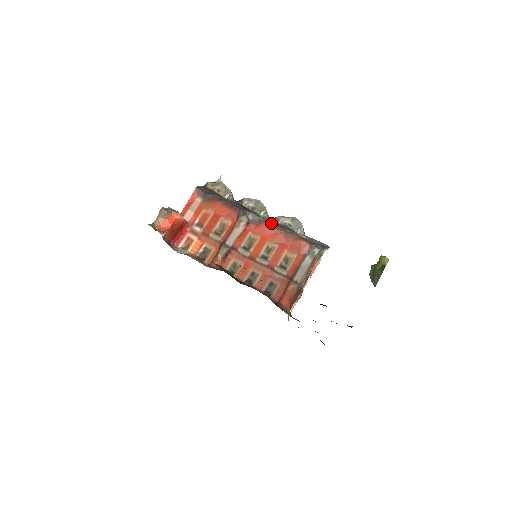
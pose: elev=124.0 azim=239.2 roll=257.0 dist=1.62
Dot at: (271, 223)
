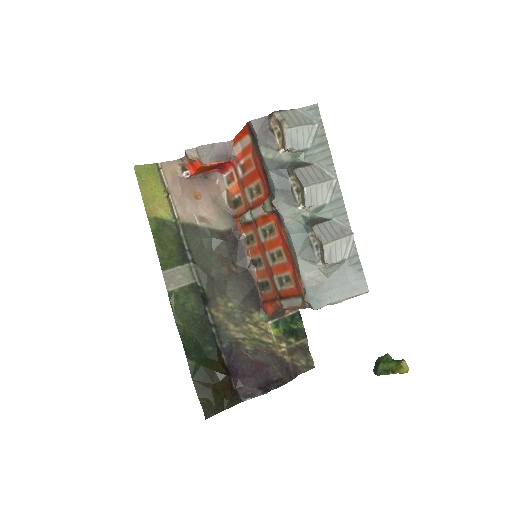
Dot at: (288, 235)
